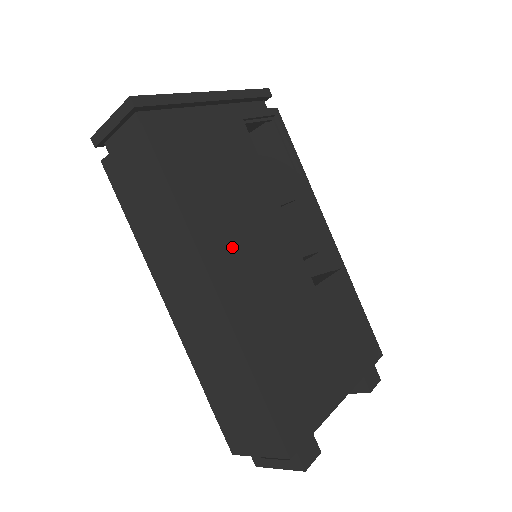
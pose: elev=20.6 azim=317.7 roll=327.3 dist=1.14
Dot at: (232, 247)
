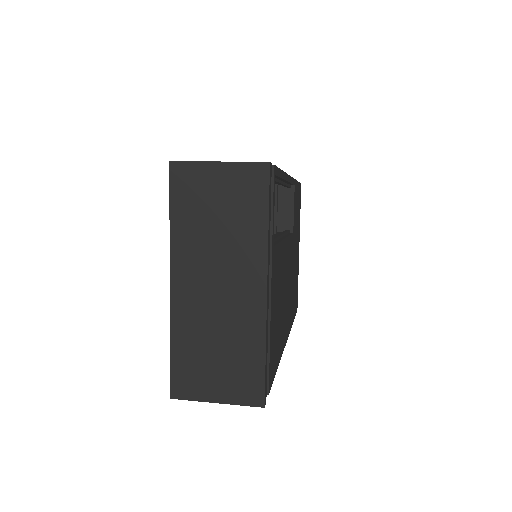
Dot at: (285, 315)
